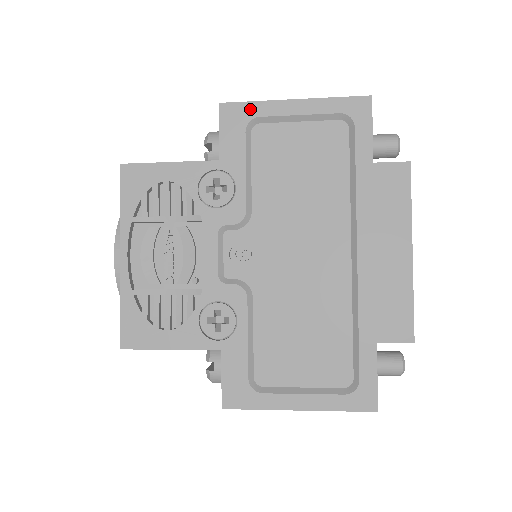
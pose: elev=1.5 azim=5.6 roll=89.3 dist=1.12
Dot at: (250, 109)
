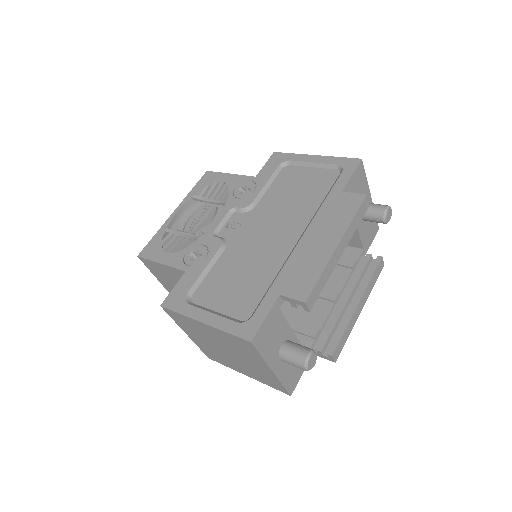
Dot at: (288, 156)
